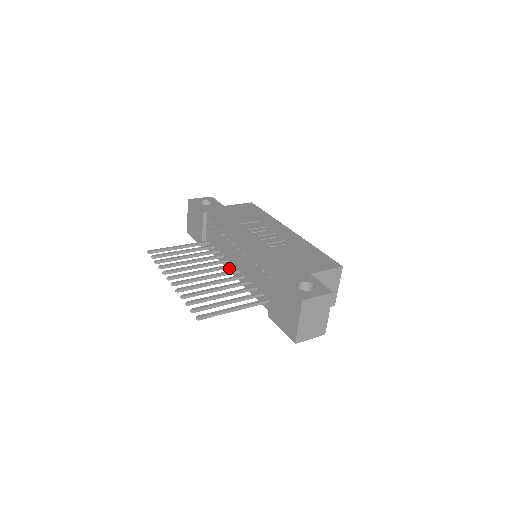
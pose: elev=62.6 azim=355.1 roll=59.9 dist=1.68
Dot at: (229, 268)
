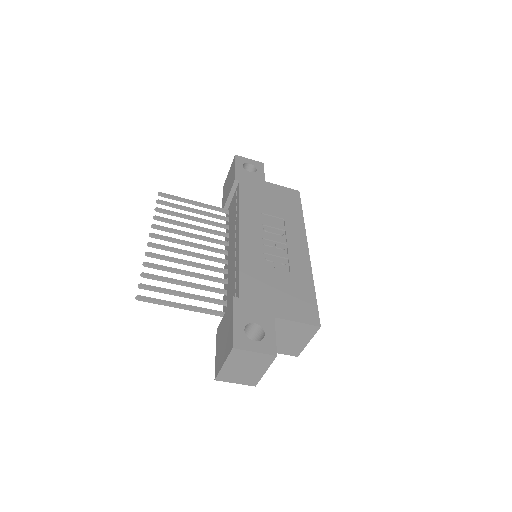
Dot at: occluded
